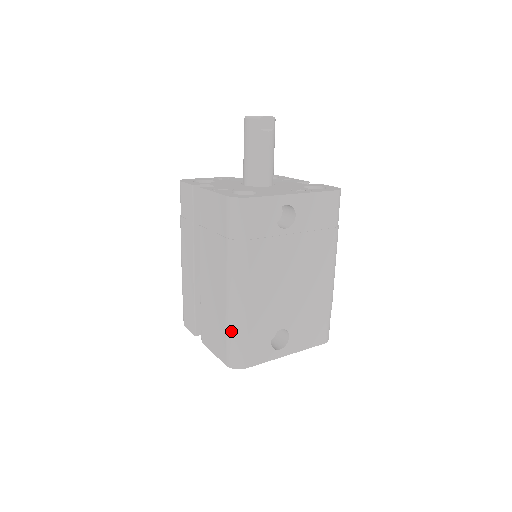
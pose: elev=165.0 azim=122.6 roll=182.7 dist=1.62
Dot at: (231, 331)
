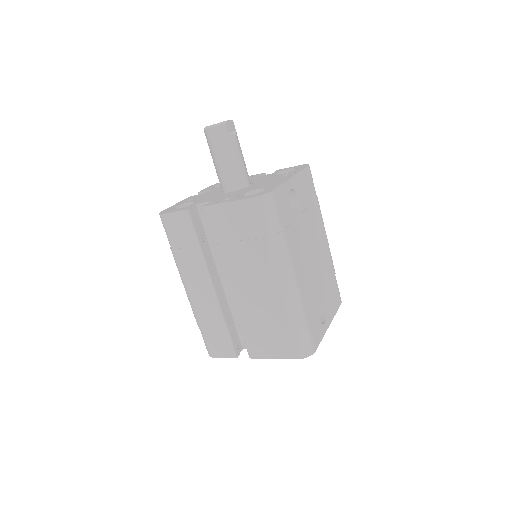
Dot at: (295, 323)
